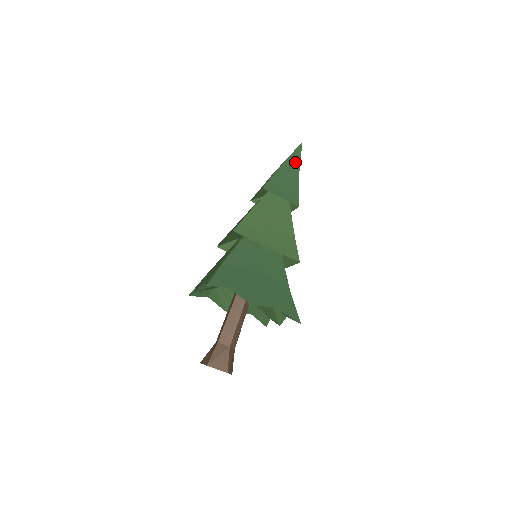
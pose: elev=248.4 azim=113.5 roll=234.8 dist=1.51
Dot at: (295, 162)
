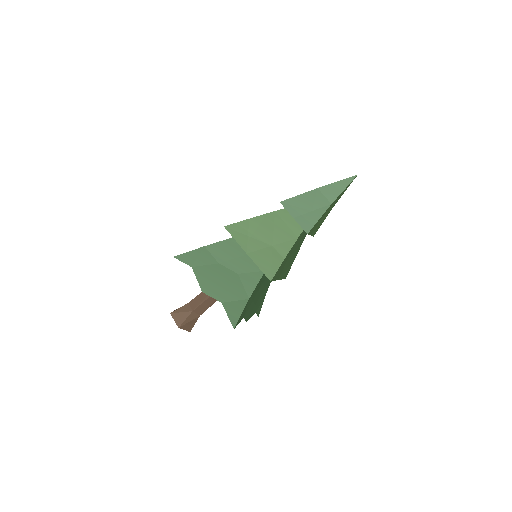
Dot at: (335, 191)
